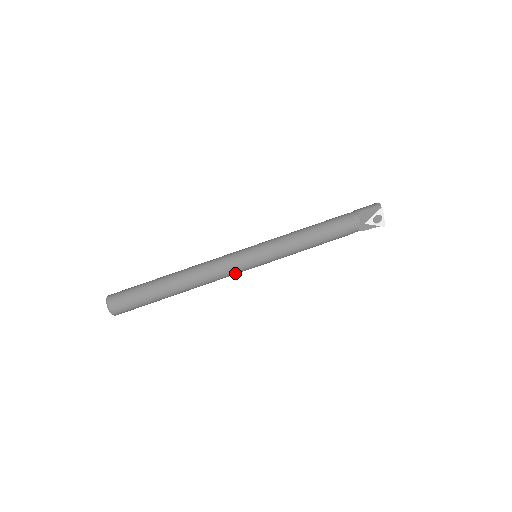
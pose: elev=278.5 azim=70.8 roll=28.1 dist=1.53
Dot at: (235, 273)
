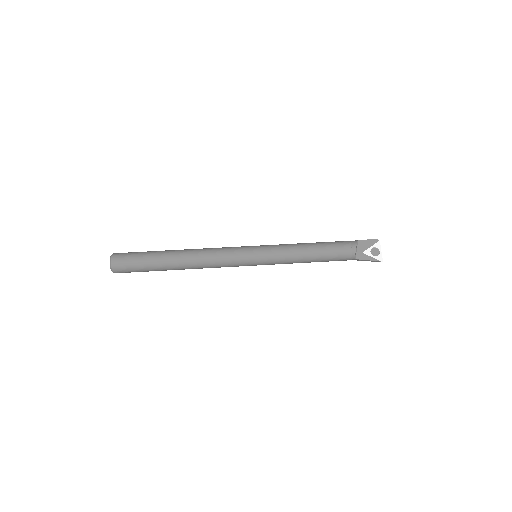
Dot at: (233, 260)
